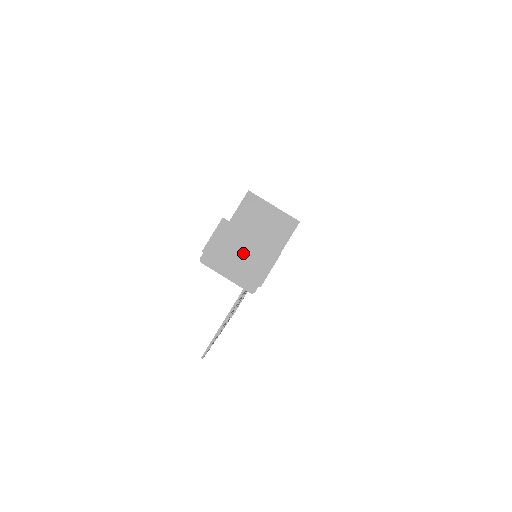
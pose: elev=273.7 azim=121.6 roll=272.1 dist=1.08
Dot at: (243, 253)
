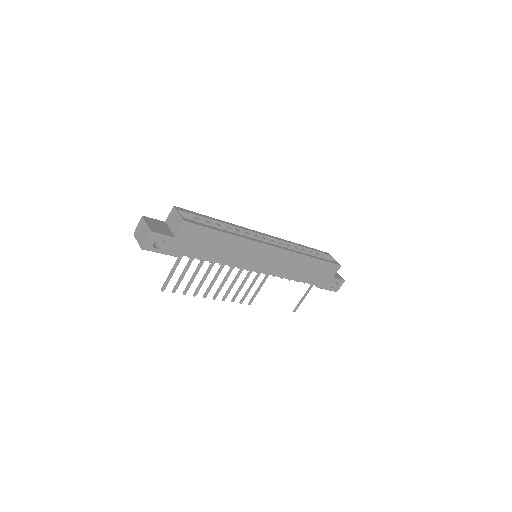
Dot at: (143, 231)
